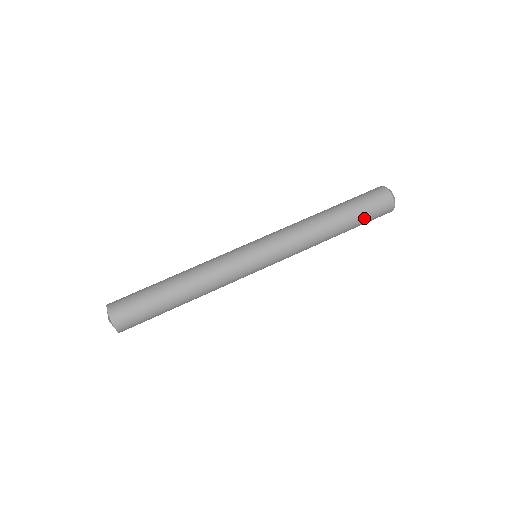
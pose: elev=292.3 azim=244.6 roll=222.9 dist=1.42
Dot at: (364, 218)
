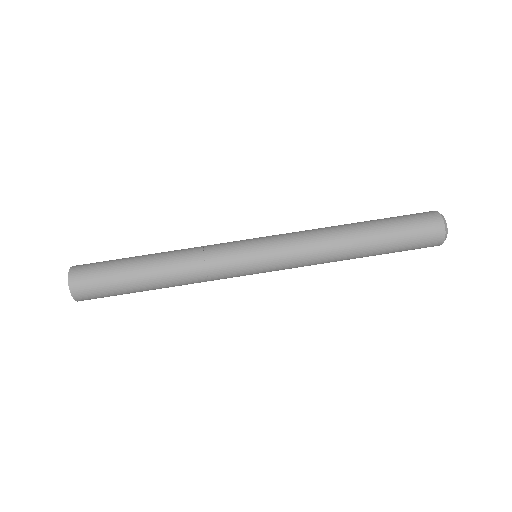
Dot at: (399, 250)
